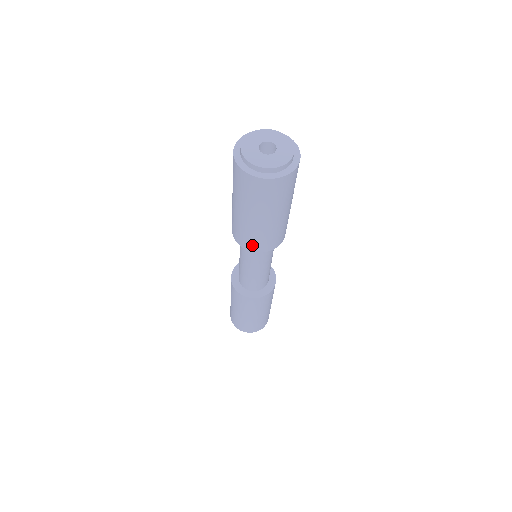
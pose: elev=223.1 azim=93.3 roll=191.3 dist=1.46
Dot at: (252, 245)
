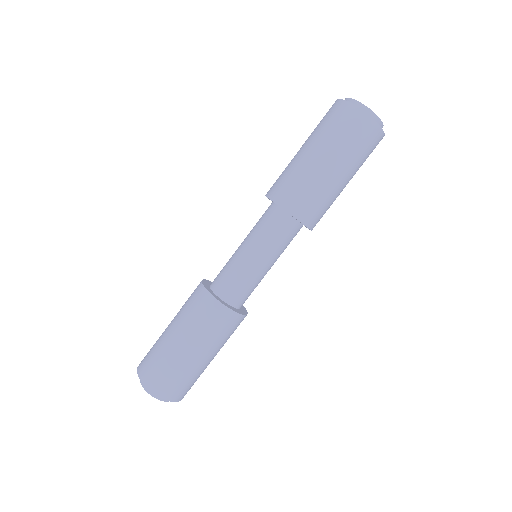
Dot at: (301, 207)
